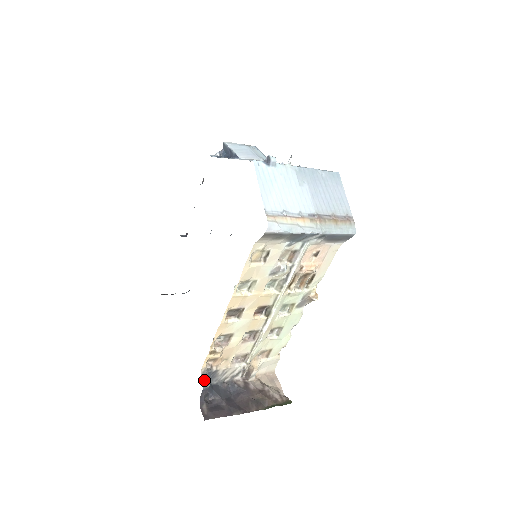
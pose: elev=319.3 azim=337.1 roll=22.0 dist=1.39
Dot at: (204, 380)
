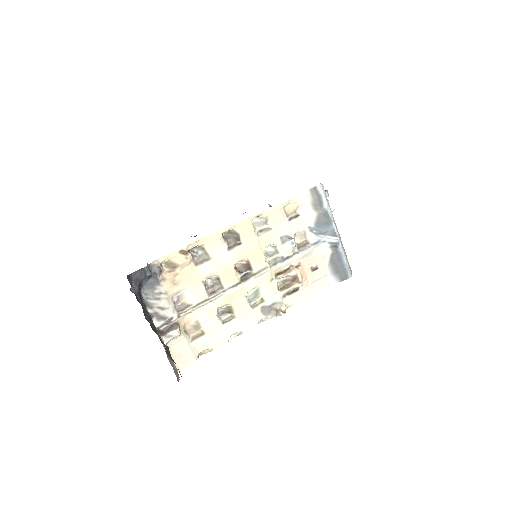
Dot at: (149, 268)
